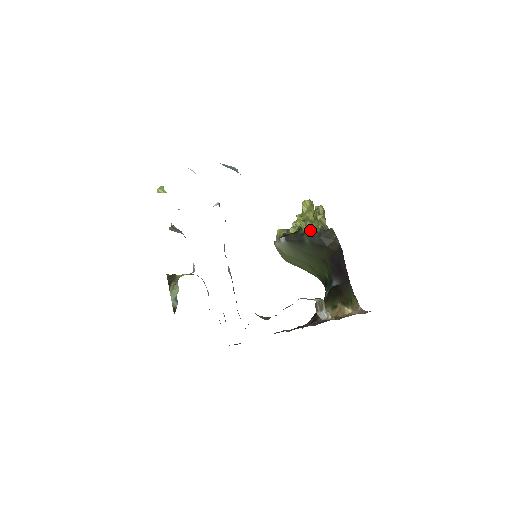
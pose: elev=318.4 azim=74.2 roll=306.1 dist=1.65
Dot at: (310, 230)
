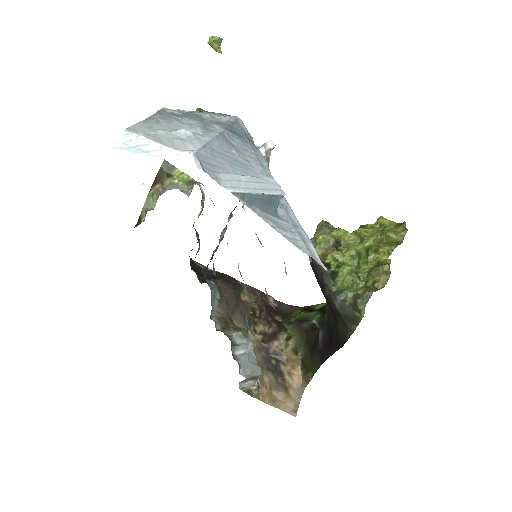
Dot at: (341, 290)
